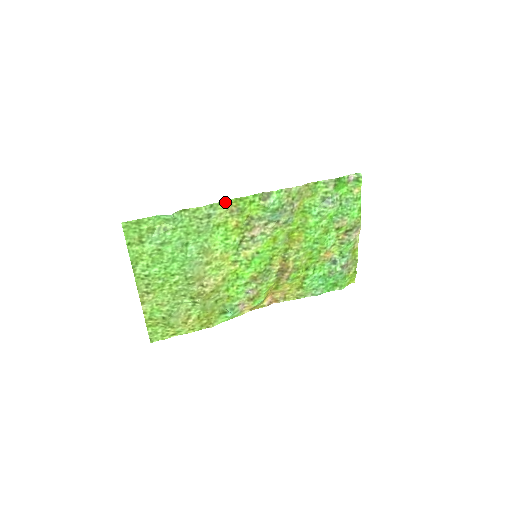
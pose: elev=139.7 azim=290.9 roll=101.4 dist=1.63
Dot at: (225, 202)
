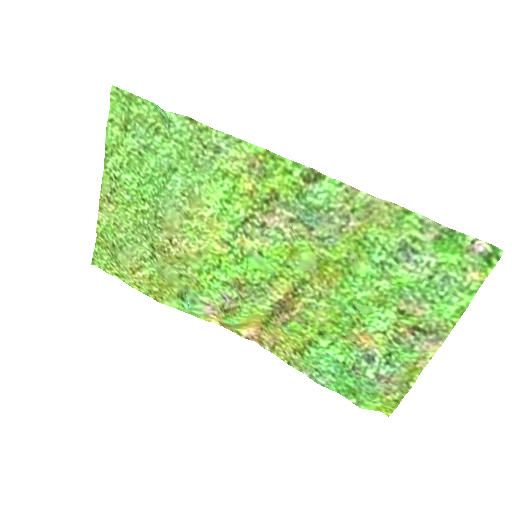
Dot at: (249, 145)
